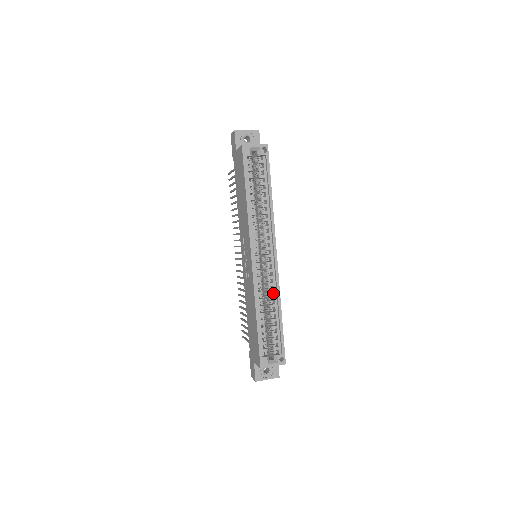
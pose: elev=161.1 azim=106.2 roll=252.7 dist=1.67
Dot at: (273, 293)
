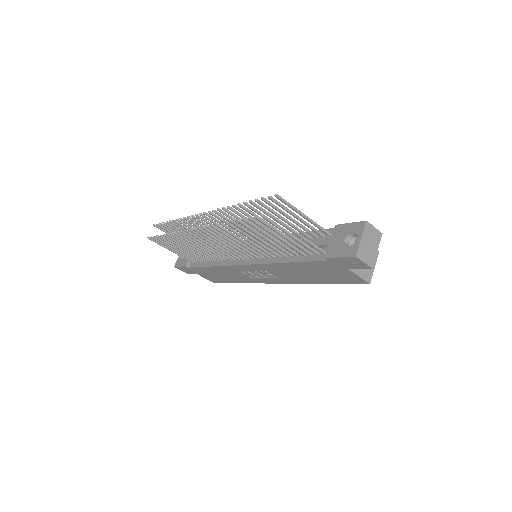
Dot at: occluded
